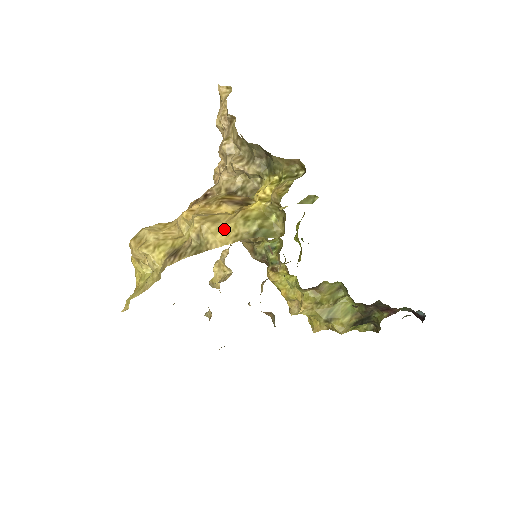
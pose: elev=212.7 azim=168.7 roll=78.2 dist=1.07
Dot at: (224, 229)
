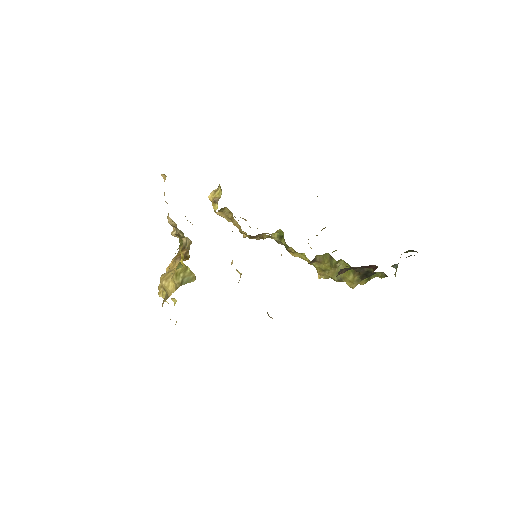
Dot at: (172, 282)
